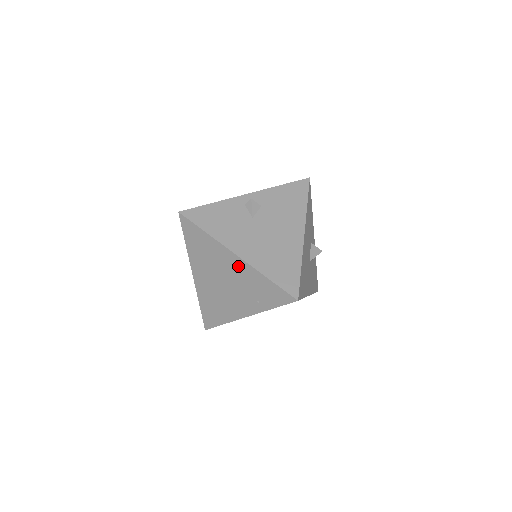
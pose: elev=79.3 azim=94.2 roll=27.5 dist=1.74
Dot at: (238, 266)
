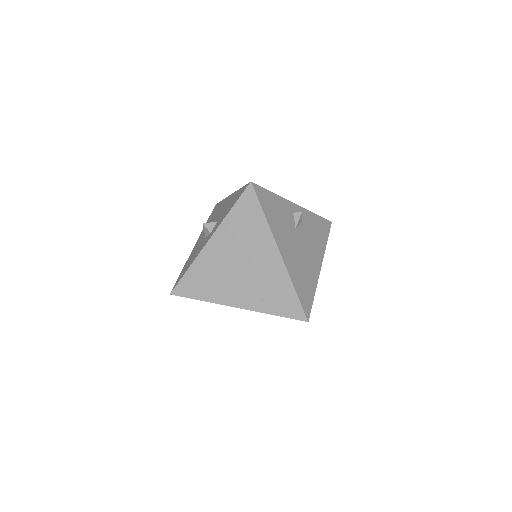
Dot at: (273, 263)
